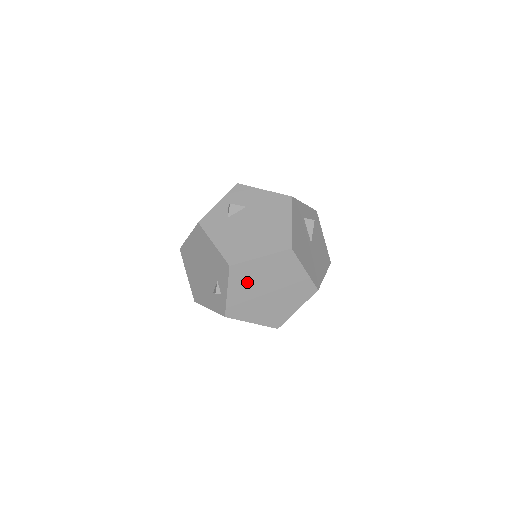
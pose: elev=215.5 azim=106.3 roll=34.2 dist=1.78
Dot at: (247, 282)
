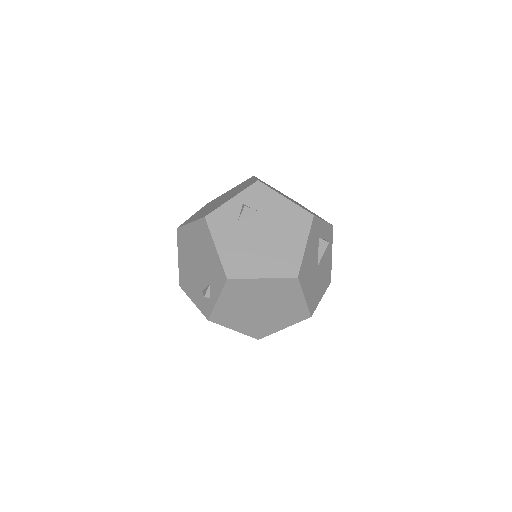
Dot at: (241, 296)
